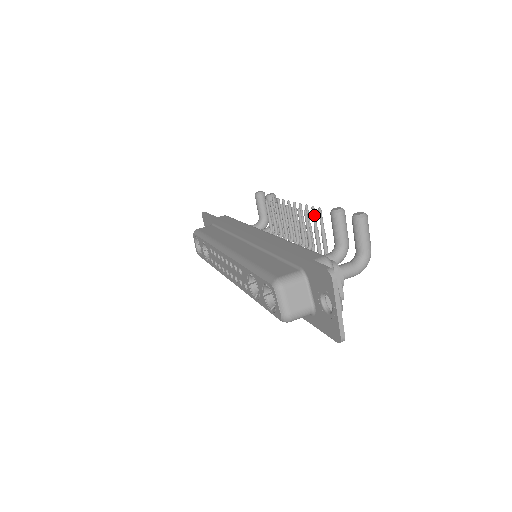
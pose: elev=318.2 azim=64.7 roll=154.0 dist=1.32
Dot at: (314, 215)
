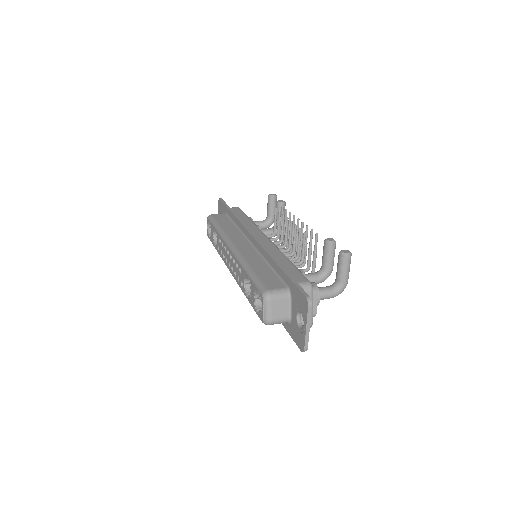
Dot at: (311, 237)
